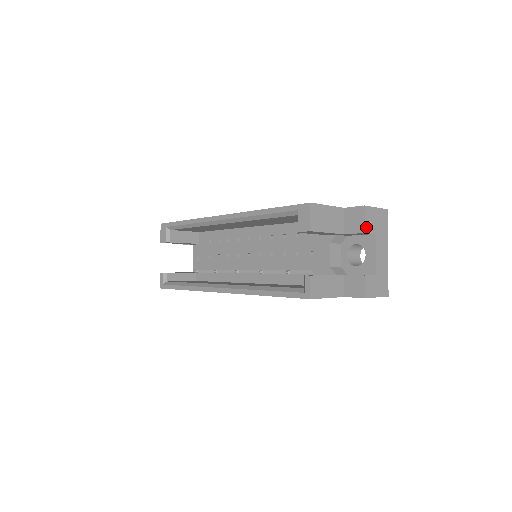
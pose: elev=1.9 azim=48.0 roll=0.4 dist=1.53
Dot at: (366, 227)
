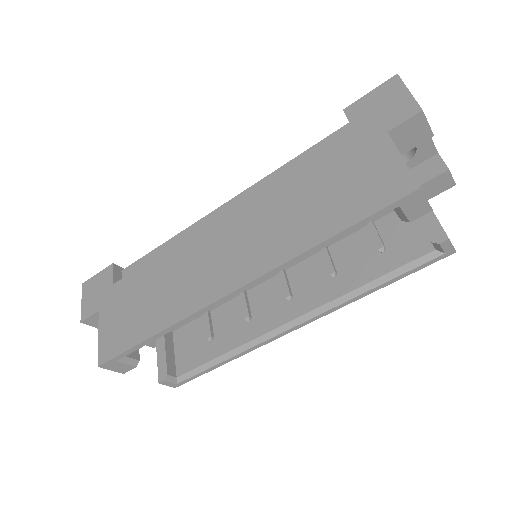
Dot at: (430, 128)
